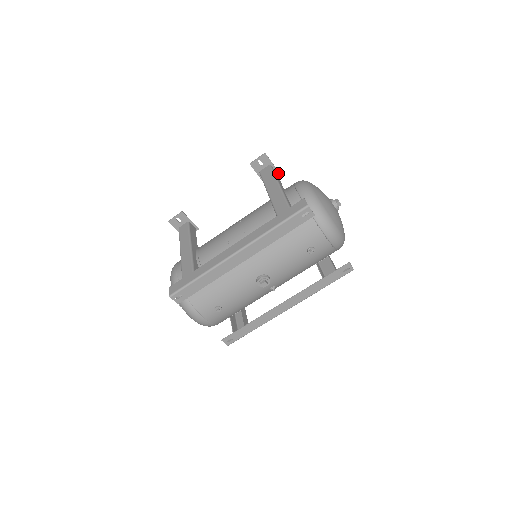
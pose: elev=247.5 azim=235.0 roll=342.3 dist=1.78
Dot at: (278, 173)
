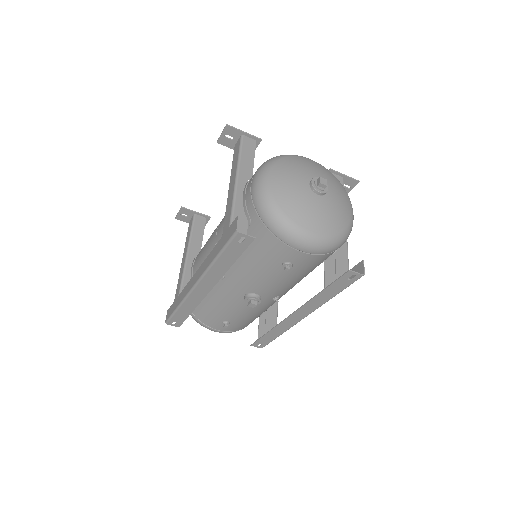
Dot at: (259, 140)
